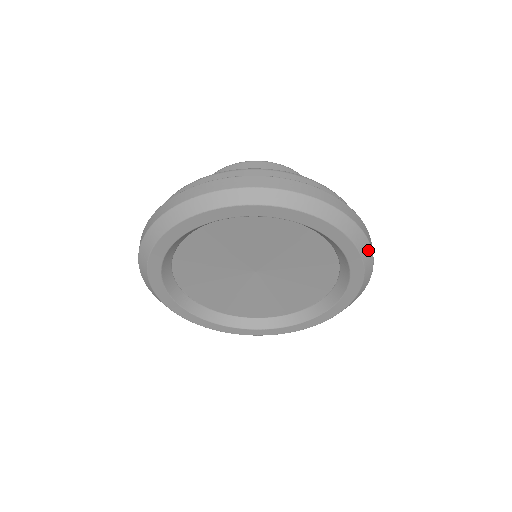
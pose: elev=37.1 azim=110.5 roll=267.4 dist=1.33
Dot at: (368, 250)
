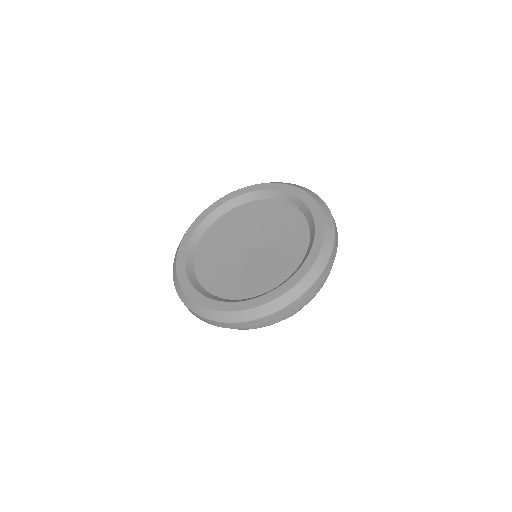
Dot at: (323, 204)
